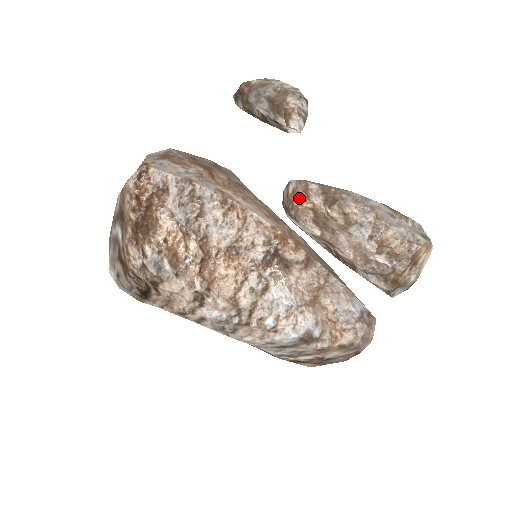
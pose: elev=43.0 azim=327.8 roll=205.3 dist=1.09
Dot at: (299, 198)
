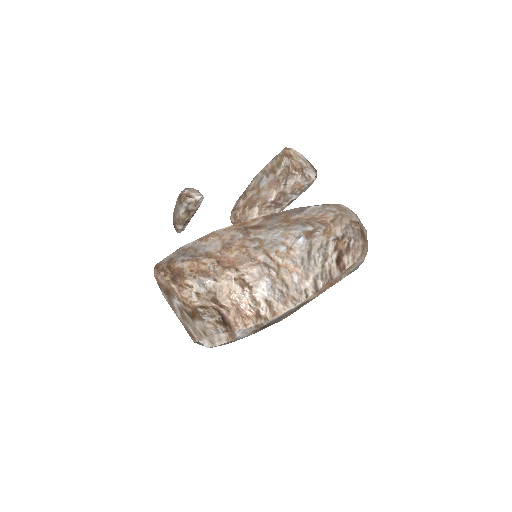
Dot at: (237, 215)
